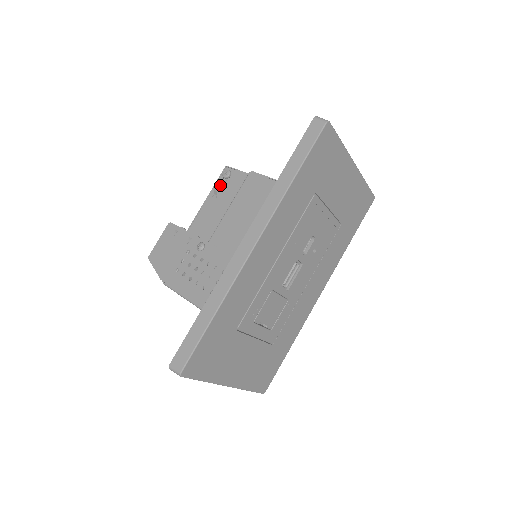
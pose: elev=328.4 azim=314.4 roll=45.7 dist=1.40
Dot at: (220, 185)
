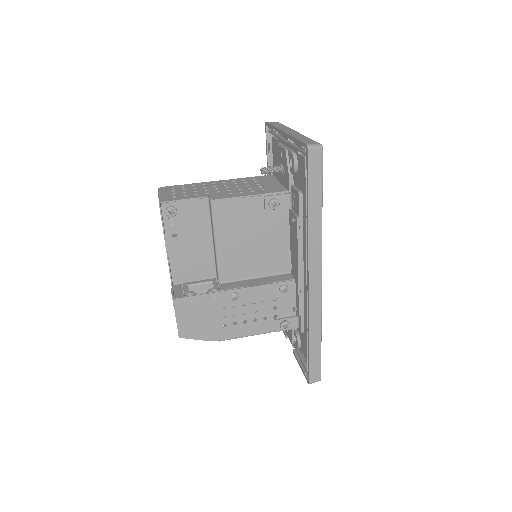
Dot at: (170, 224)
